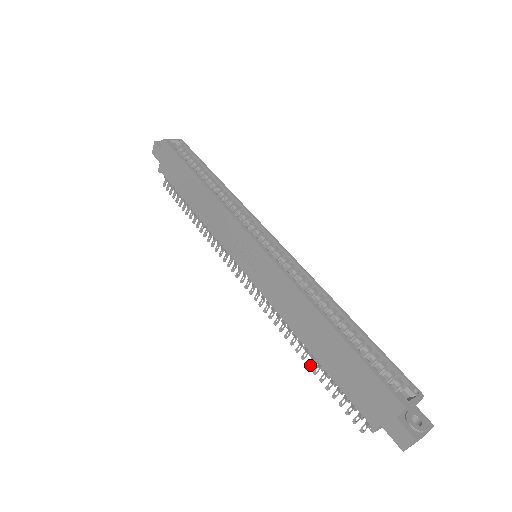
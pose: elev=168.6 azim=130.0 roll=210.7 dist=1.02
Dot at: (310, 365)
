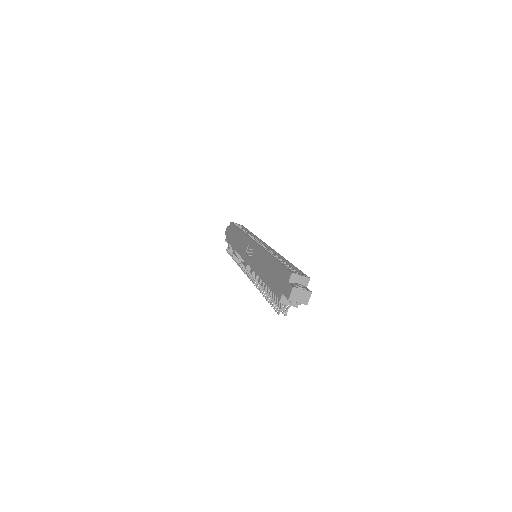
Dot at: (264, 295)
